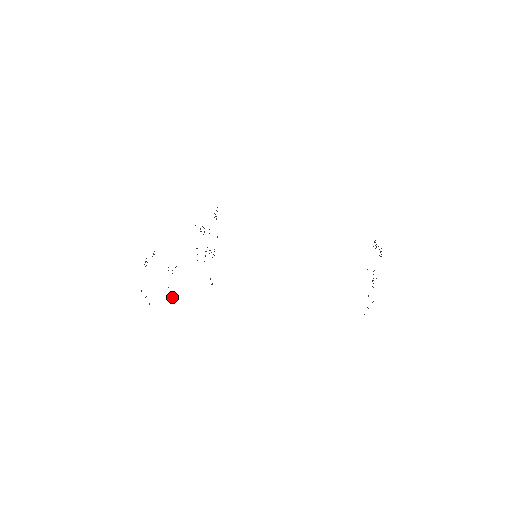
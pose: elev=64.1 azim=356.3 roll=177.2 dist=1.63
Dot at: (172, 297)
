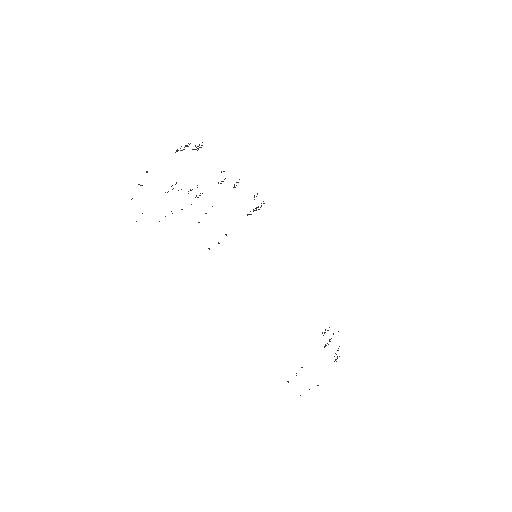
Dot at: occluded
